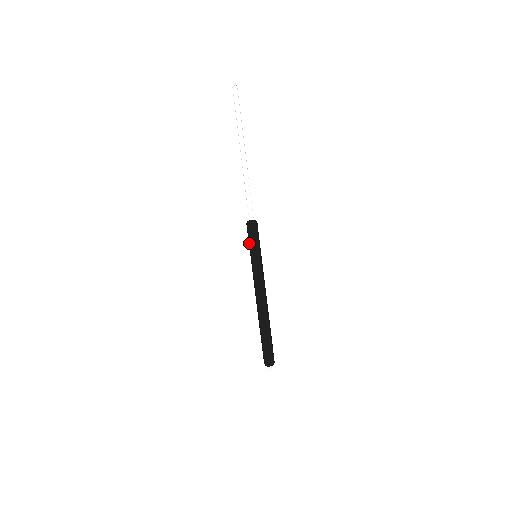
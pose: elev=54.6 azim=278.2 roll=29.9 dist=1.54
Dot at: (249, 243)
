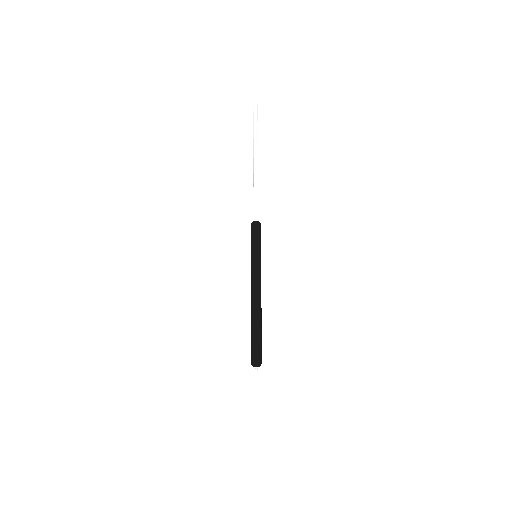
Dot at: (251, 242)
